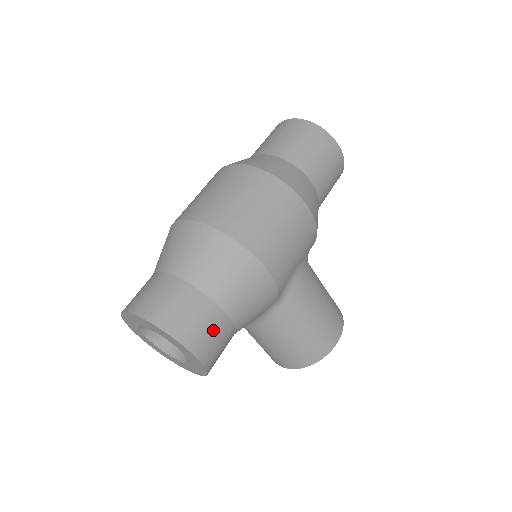
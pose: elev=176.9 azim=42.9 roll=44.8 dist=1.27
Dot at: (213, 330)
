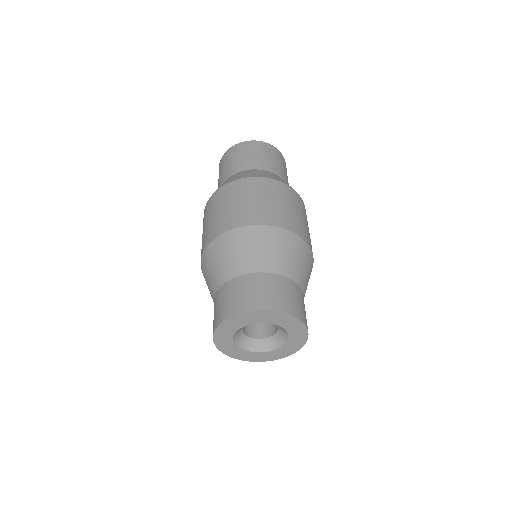
Dot at: occluded
